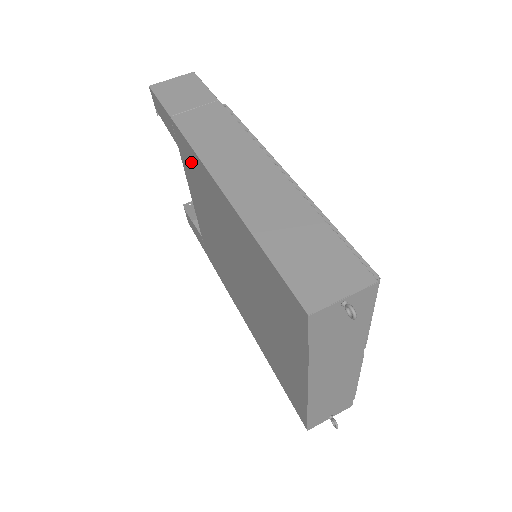
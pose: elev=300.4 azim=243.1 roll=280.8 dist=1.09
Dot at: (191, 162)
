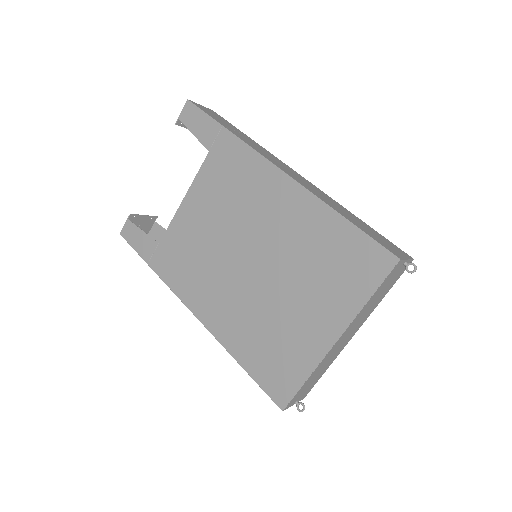
Dot at: (236, 163)
